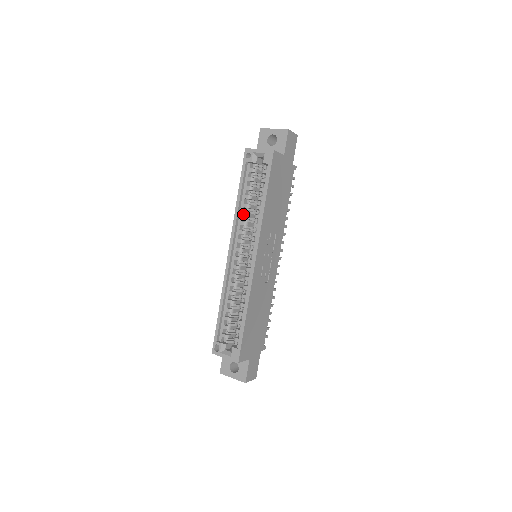
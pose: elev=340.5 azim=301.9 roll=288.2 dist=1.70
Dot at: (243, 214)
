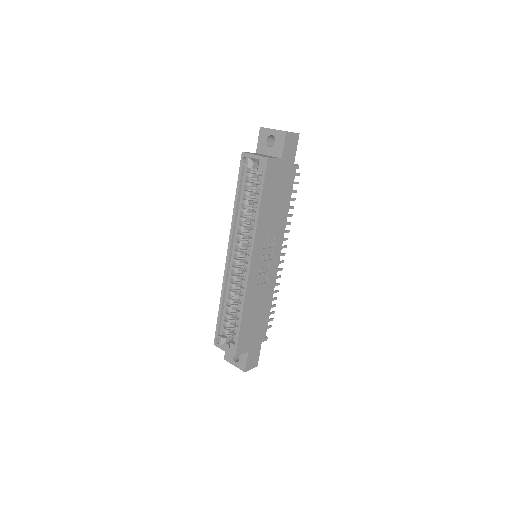
Dot at: (240, 218)
